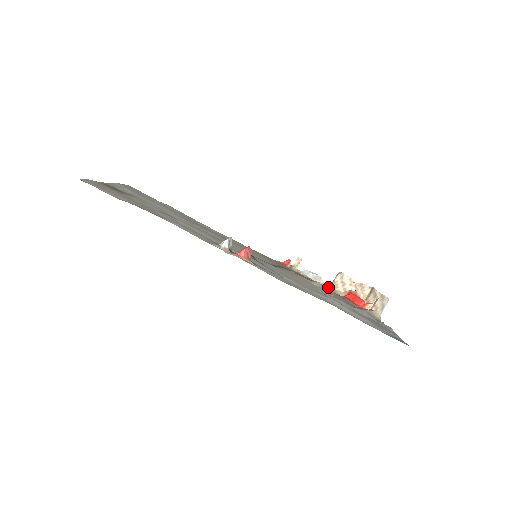
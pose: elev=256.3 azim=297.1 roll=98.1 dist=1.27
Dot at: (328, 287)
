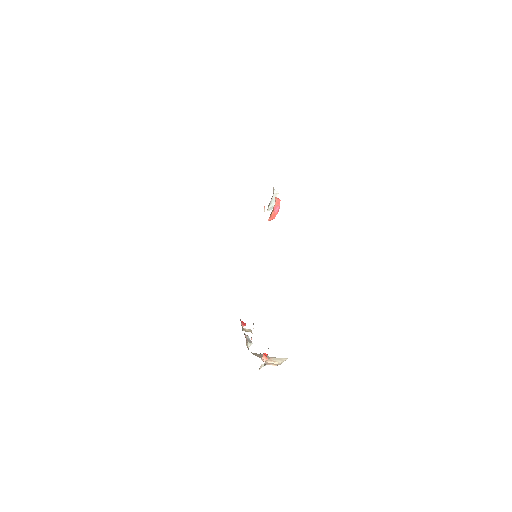
Dot at: occluded
